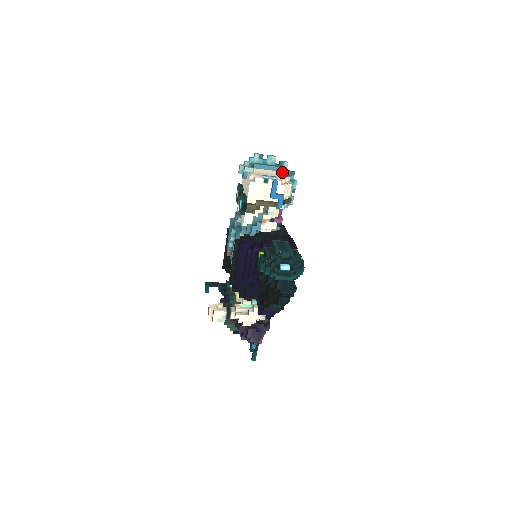
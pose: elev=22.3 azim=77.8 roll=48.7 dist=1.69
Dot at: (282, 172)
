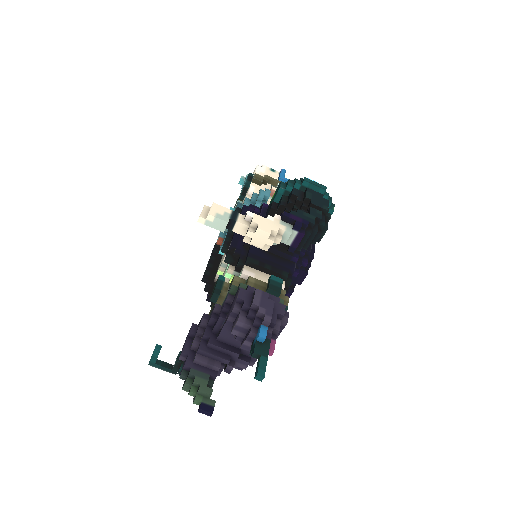
Dot at: occluded
